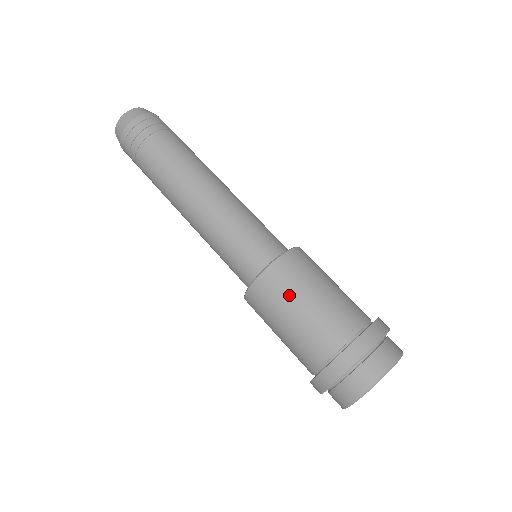
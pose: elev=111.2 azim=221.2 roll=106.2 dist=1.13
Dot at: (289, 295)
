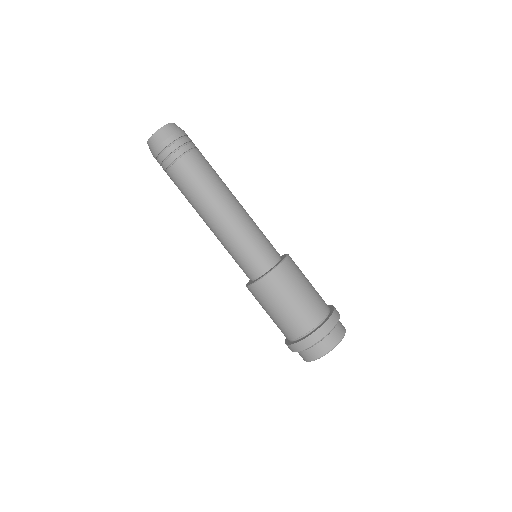
Dot at: (294, 283)
